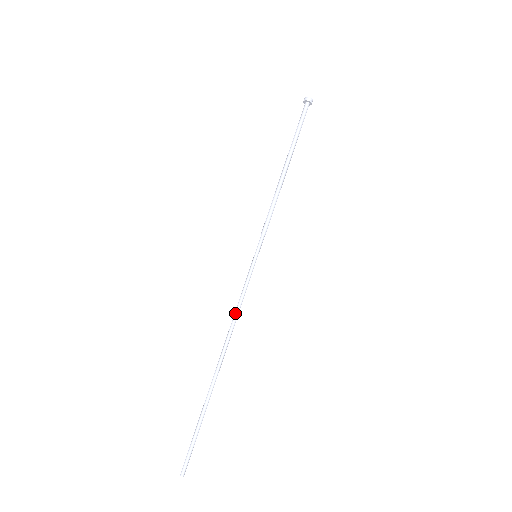
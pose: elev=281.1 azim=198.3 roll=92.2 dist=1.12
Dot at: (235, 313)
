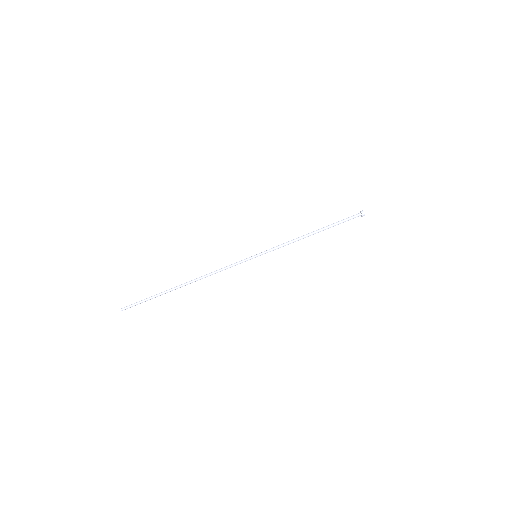
Dot at: (219, 271)
